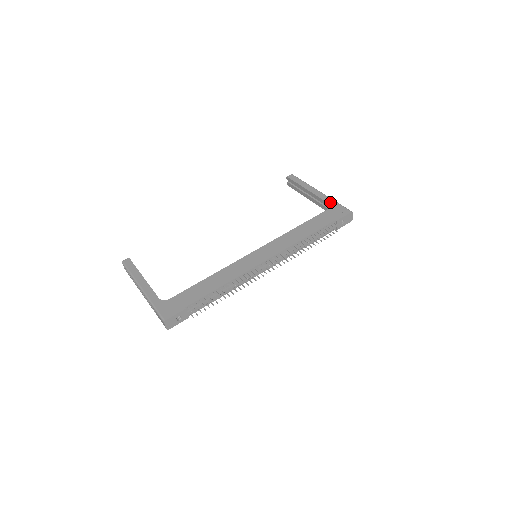
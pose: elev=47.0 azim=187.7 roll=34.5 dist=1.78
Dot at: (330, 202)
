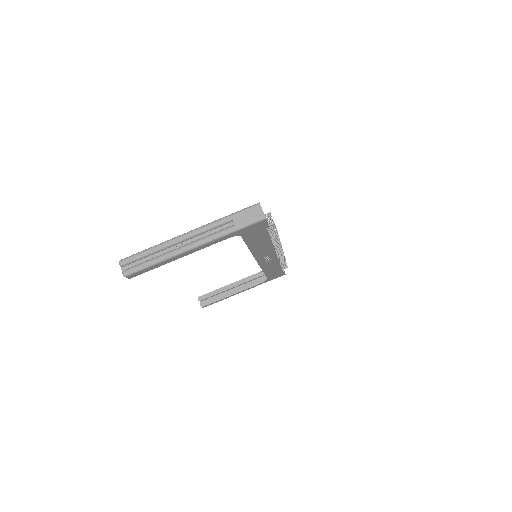
Dot at: (258, 272)
